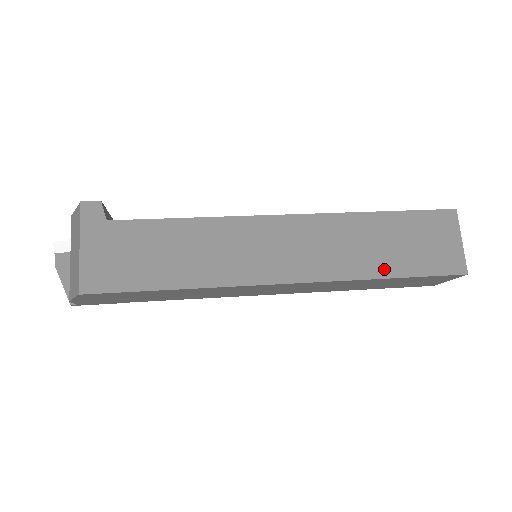
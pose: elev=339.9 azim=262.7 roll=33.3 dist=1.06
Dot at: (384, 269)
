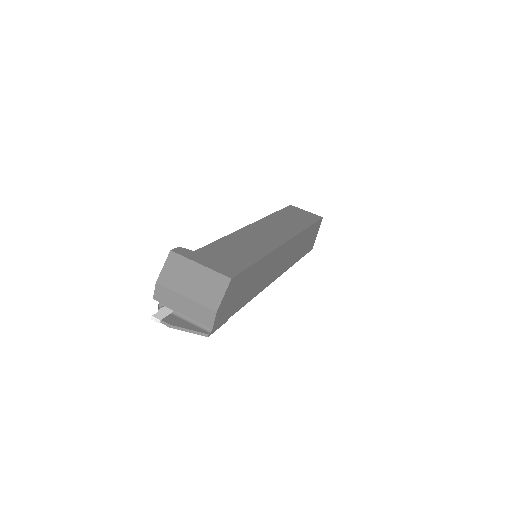
Dot at: (304, 225)
